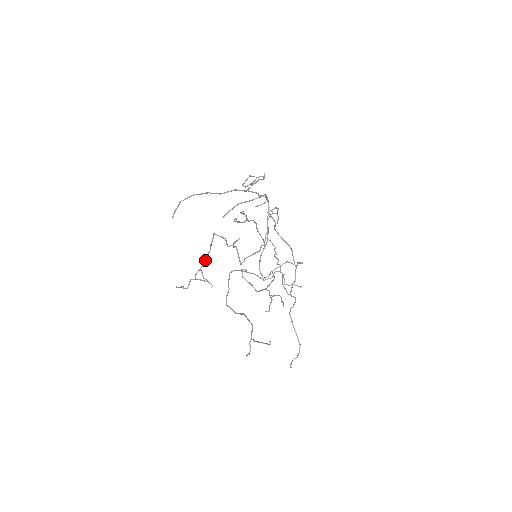
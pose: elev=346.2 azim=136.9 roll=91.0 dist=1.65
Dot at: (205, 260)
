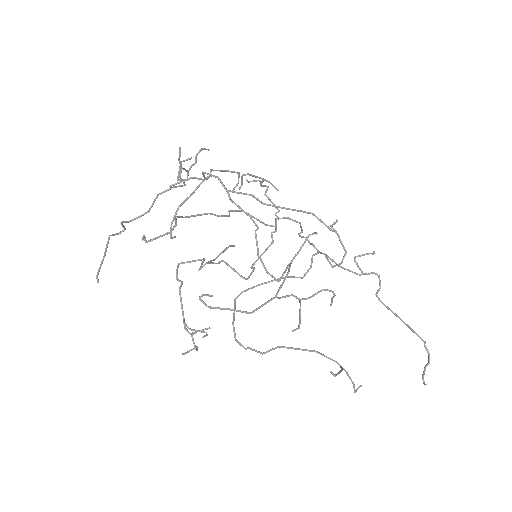
Dot at: (181, 305)
